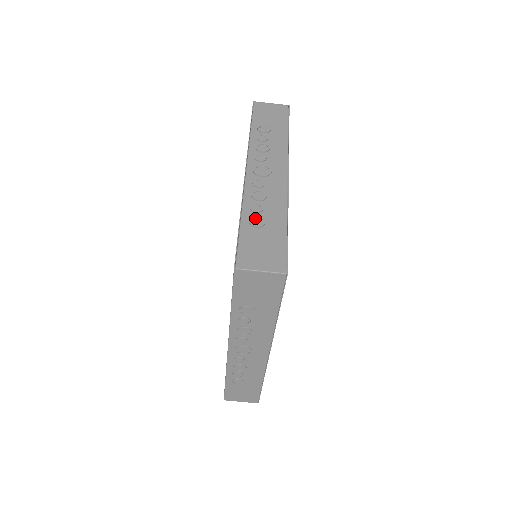
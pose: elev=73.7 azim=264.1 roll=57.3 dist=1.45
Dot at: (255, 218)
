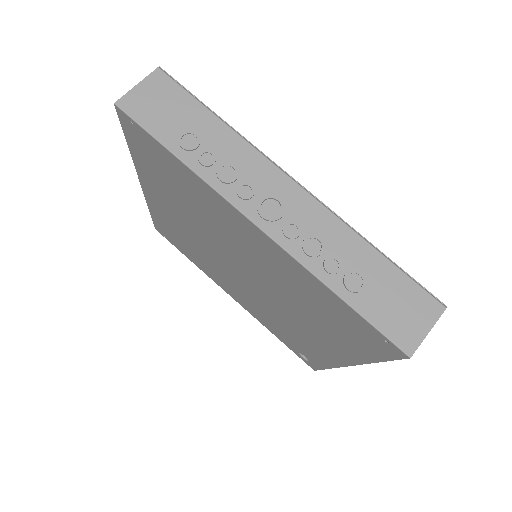
Dot at: occluded
